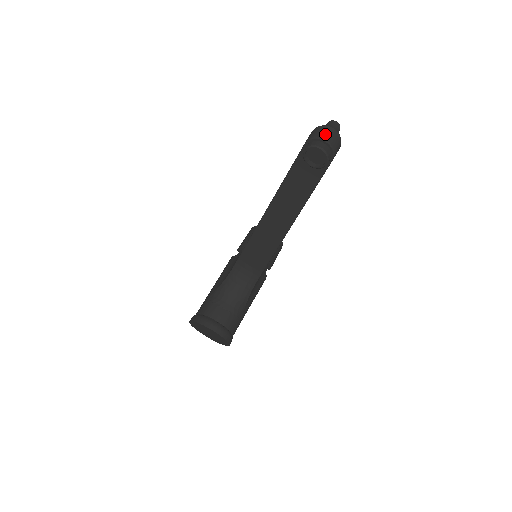
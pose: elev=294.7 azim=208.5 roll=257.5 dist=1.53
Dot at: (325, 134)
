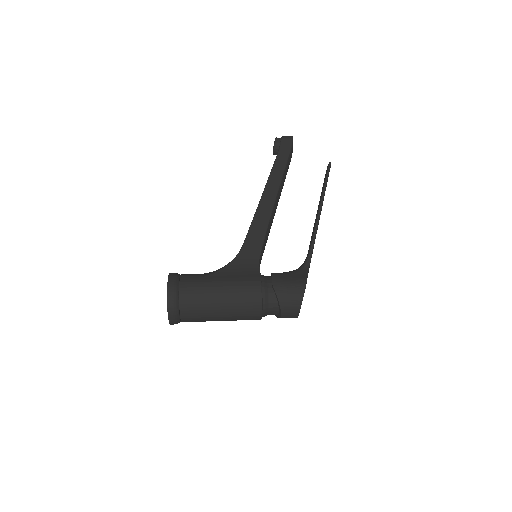
Dot at: occluded
